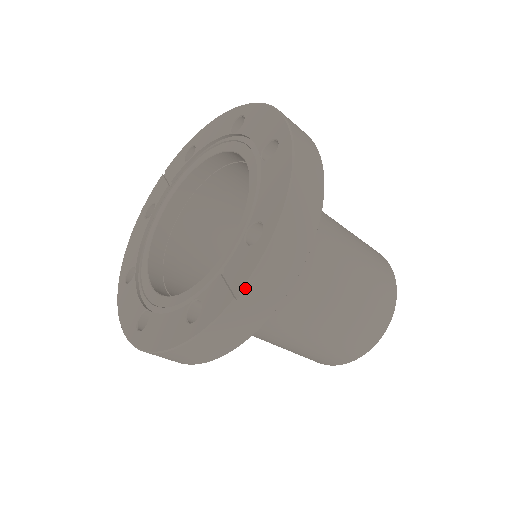
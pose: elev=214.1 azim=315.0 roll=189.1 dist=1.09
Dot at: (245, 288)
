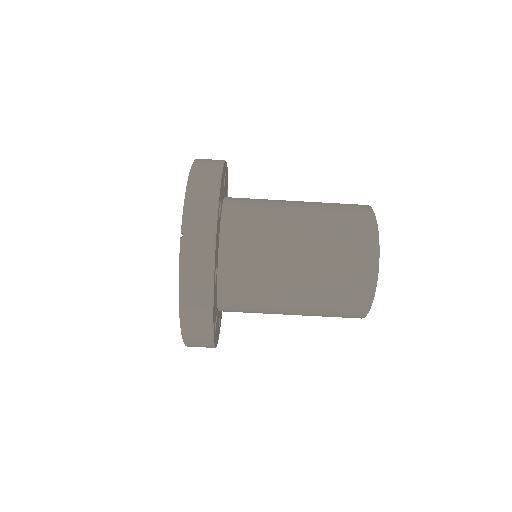
Dot at: (183, 227)
